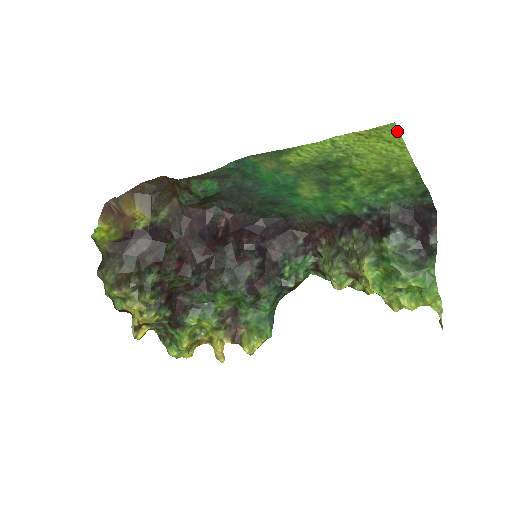
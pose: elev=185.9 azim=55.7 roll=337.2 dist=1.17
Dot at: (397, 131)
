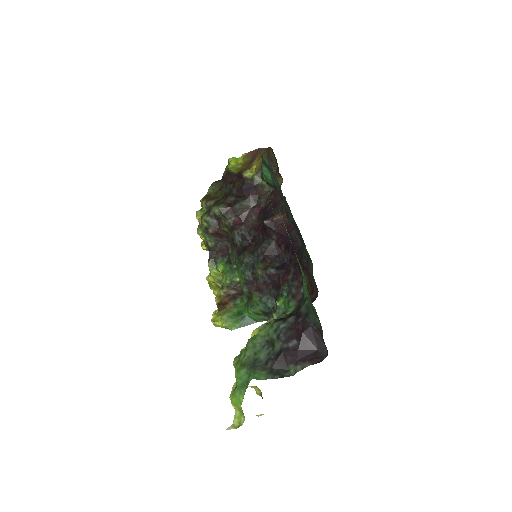
Dot at: occluded
